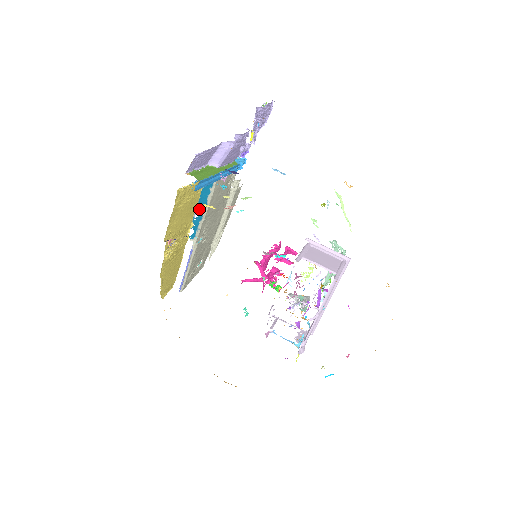
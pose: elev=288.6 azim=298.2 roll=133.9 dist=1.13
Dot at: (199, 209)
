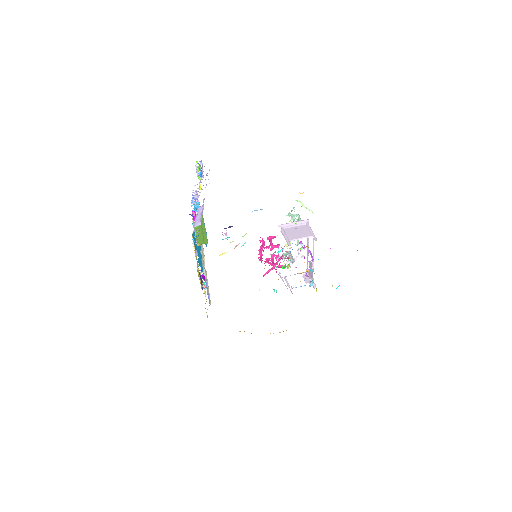
Dot at: (197, 253)
